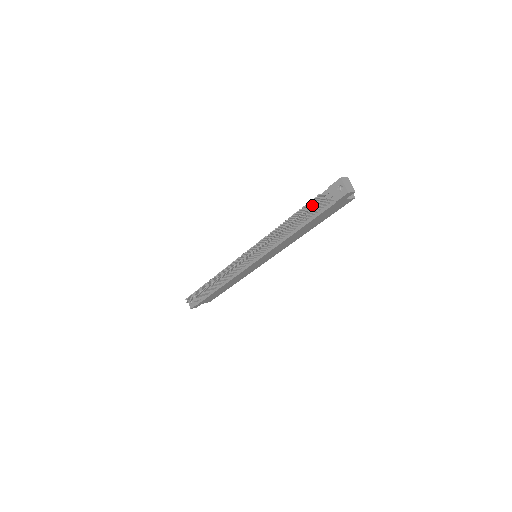
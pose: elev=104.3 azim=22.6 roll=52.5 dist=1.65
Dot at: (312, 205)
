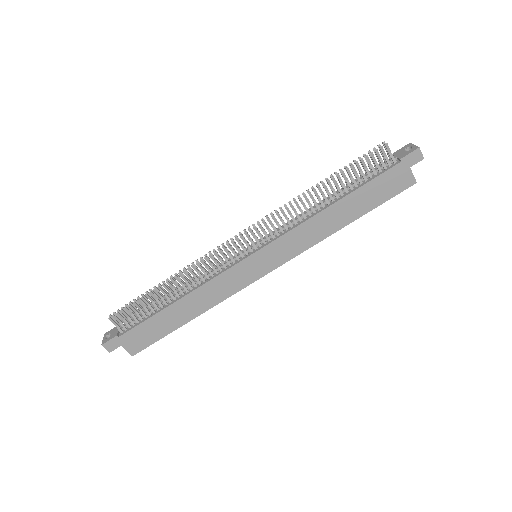
Dot at: (372, 154)
